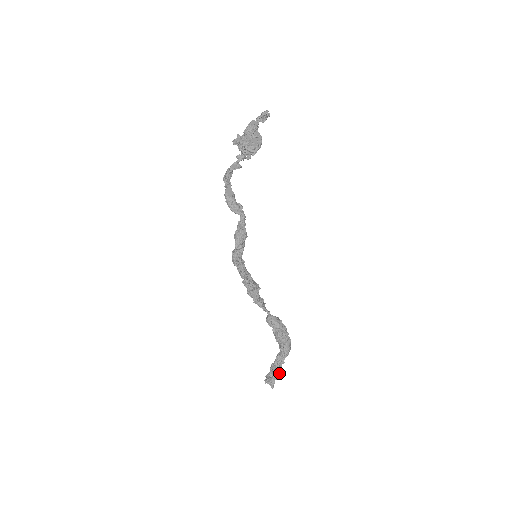
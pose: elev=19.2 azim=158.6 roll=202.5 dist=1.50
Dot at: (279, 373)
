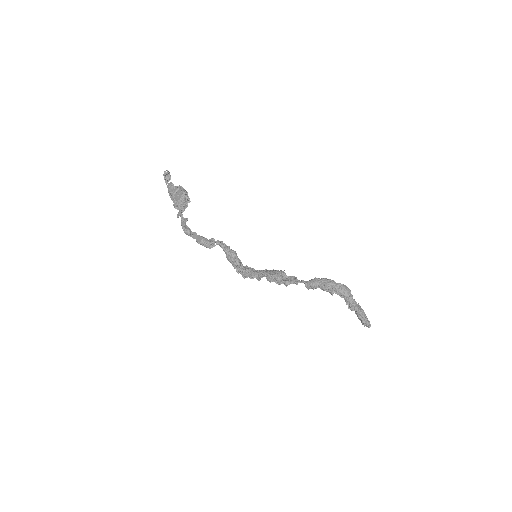
Dot at: (363, 312)
